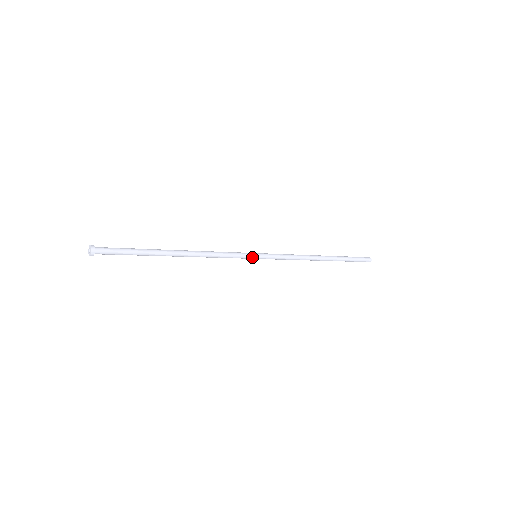
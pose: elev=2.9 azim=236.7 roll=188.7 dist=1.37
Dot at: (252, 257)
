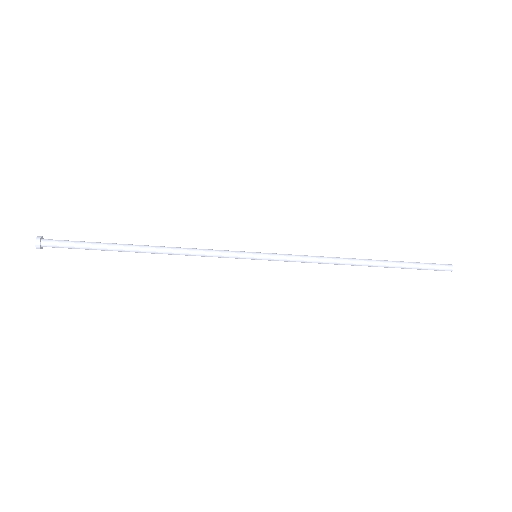
Dot at: (249, 253)
